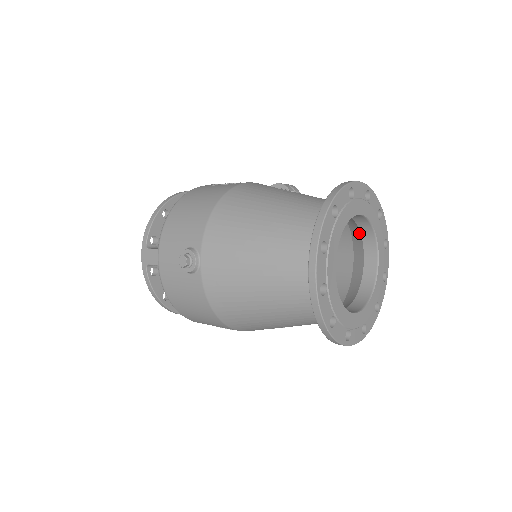
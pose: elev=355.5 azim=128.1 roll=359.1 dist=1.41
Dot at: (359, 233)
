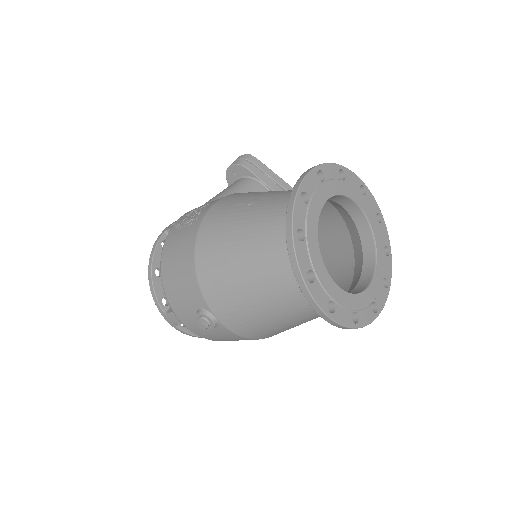
Dot at: (333, 201)
